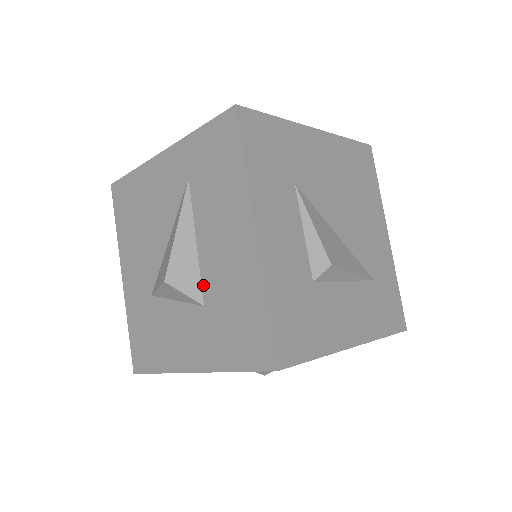
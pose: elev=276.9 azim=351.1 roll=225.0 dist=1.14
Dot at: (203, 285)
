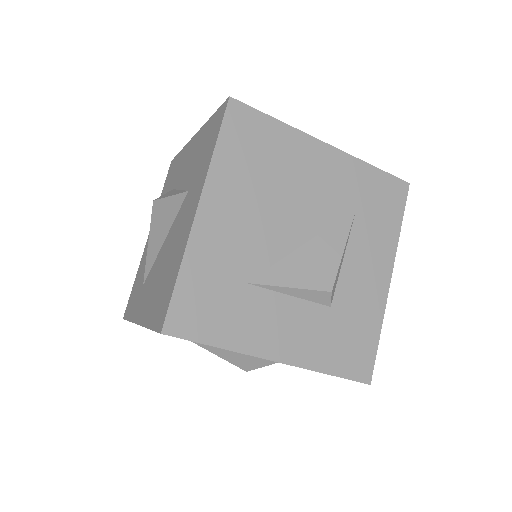
Dot at: occluded
